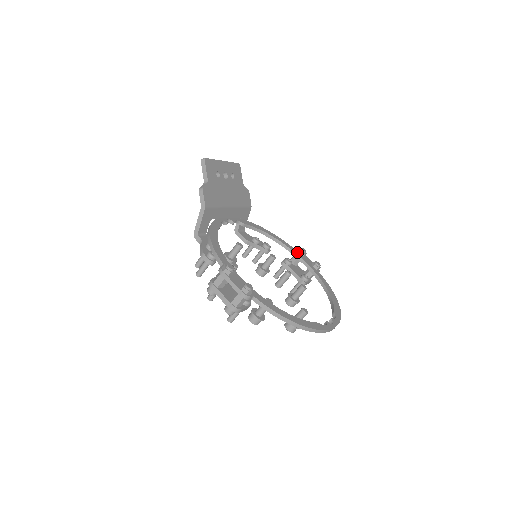
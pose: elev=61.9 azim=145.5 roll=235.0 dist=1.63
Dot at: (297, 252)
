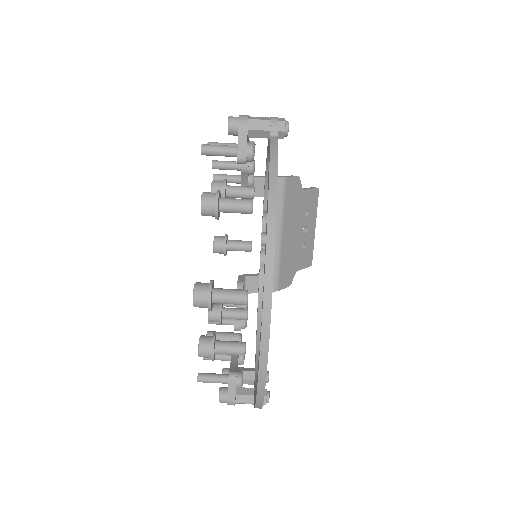
Dot at: occluded
